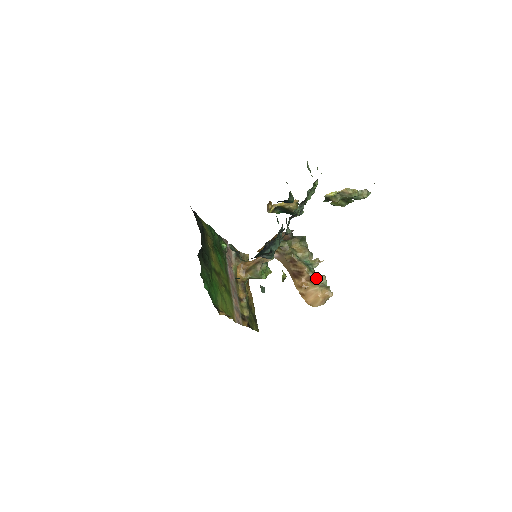
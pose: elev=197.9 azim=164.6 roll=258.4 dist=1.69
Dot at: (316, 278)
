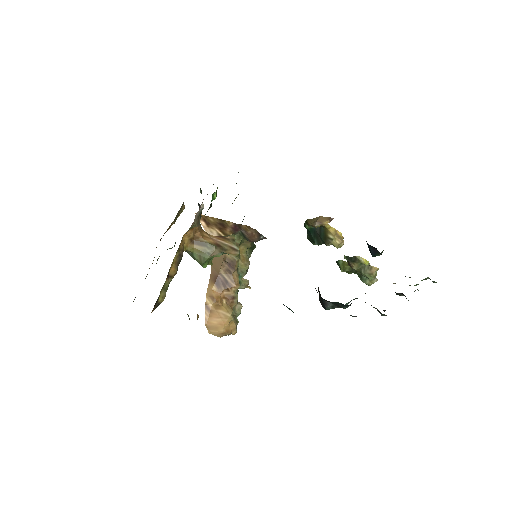
Dot at: (236, 303)
